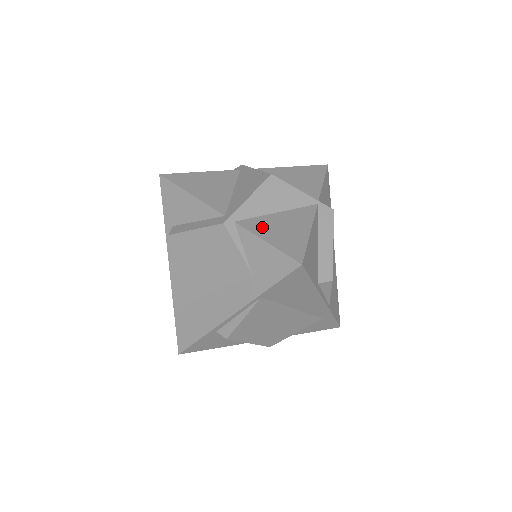
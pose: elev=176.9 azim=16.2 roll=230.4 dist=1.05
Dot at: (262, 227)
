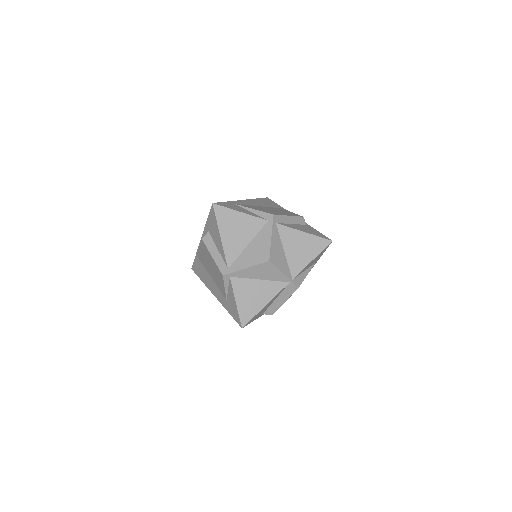
Dot at: (242, 289)
